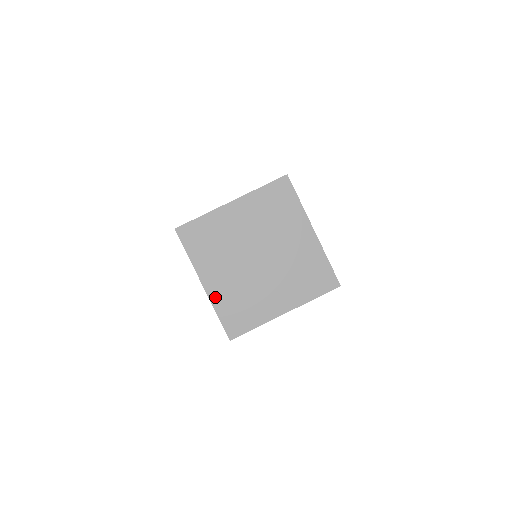
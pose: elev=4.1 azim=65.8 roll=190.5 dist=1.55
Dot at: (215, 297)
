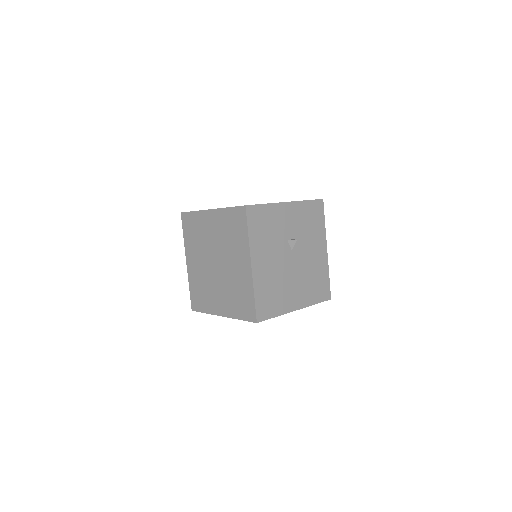
Dot at: occluded
